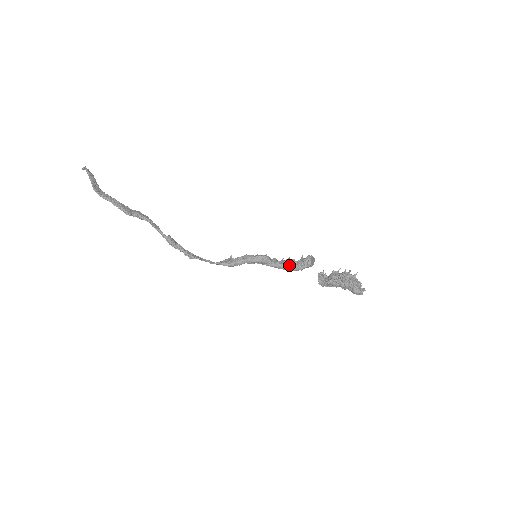
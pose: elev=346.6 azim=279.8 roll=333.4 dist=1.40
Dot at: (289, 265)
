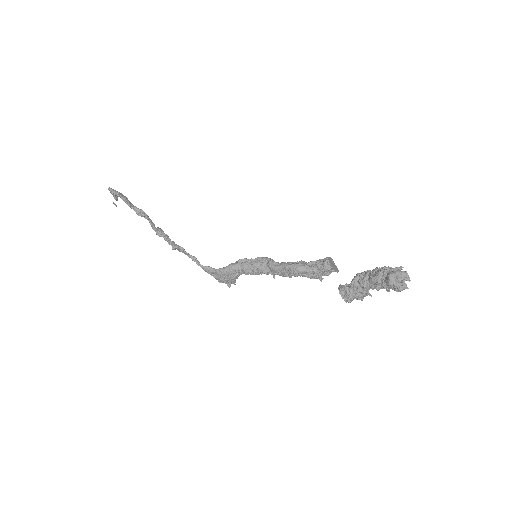
Dot at: (297, 262)
